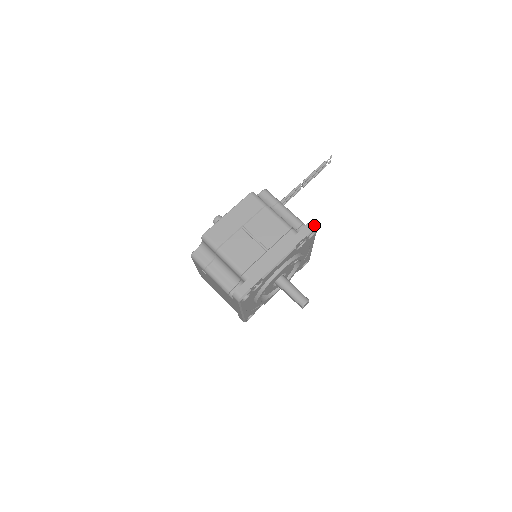
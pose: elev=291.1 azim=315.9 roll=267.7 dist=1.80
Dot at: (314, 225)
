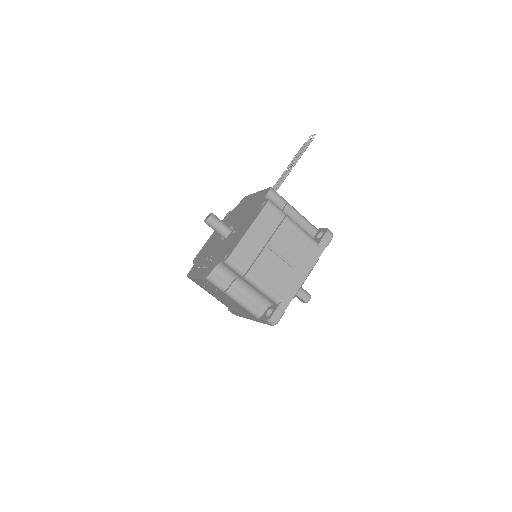
Dot at: (331, 232)
